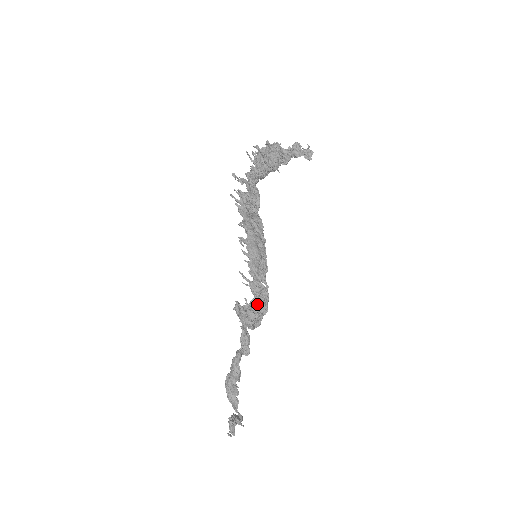
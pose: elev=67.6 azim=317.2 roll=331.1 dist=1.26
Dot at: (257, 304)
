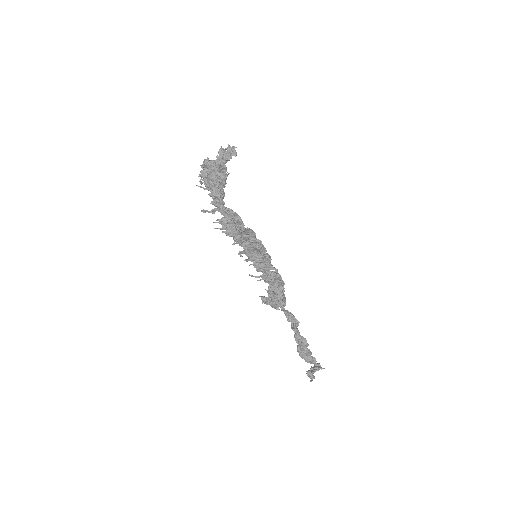
Dot at: (274, 287)
